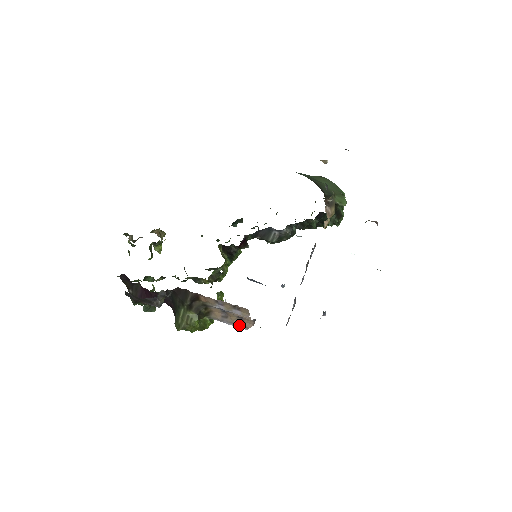
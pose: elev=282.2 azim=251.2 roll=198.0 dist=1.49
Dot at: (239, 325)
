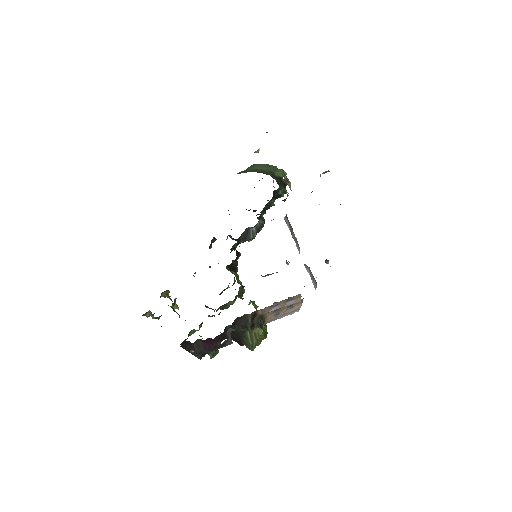
Dot at: (291, 312)
